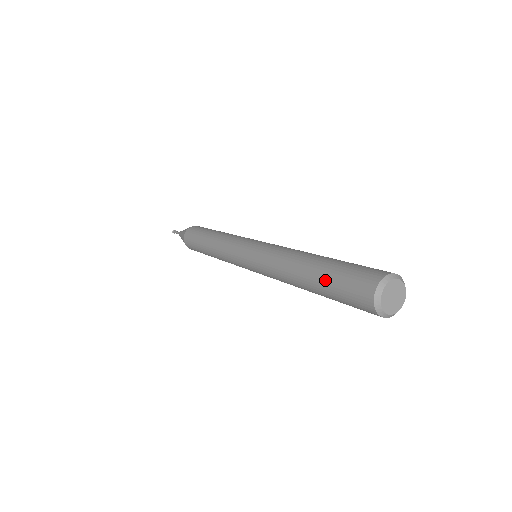
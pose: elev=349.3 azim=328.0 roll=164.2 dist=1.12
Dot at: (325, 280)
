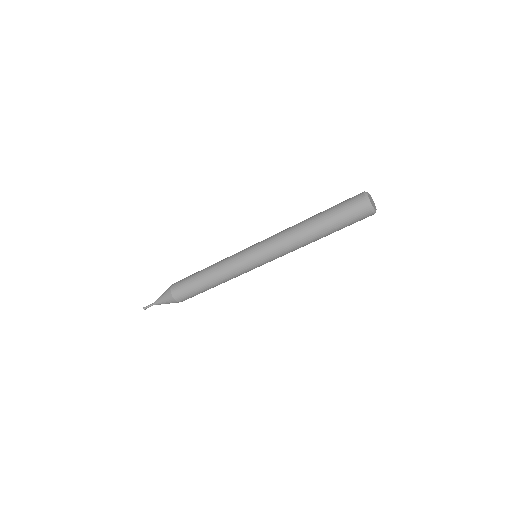
Dot at: (330, 215)
